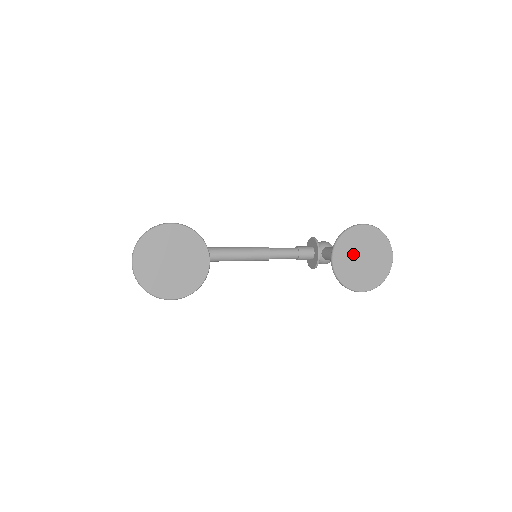
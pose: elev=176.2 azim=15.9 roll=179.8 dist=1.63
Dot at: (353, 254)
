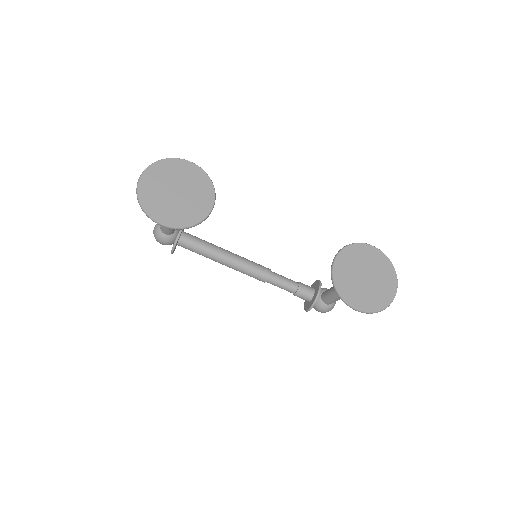
Dot at: (356, 268)
